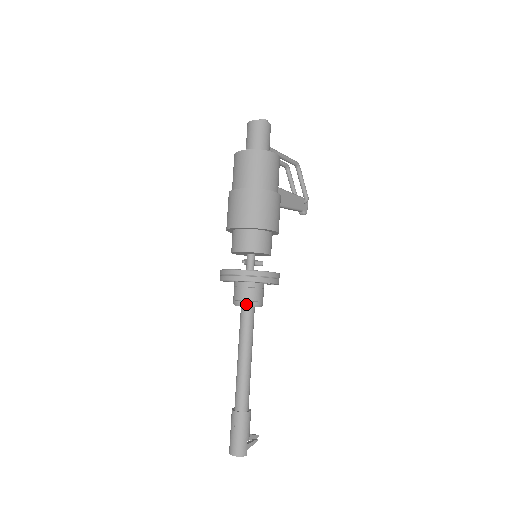
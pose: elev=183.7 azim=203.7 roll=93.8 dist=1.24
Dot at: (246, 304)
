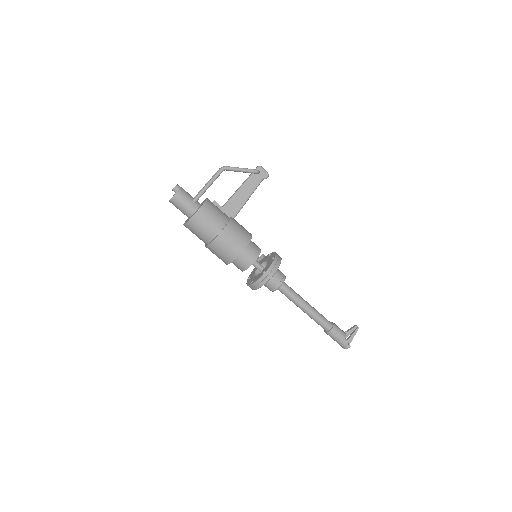
Dot at: (273, 291)
